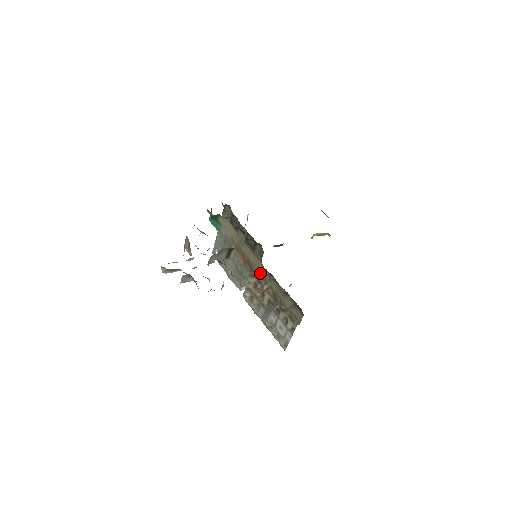
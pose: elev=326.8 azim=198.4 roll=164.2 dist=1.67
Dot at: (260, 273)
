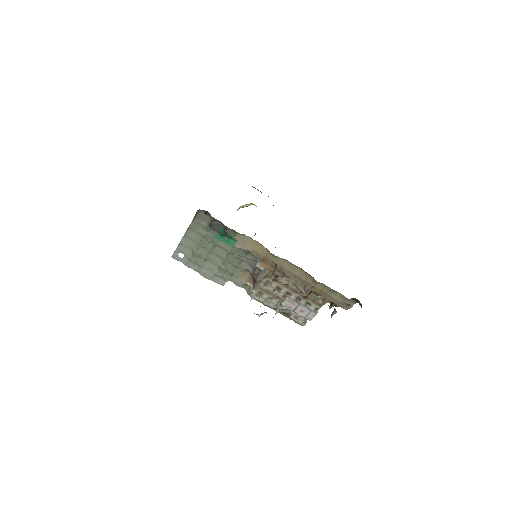
Dot at: (299, 278)
